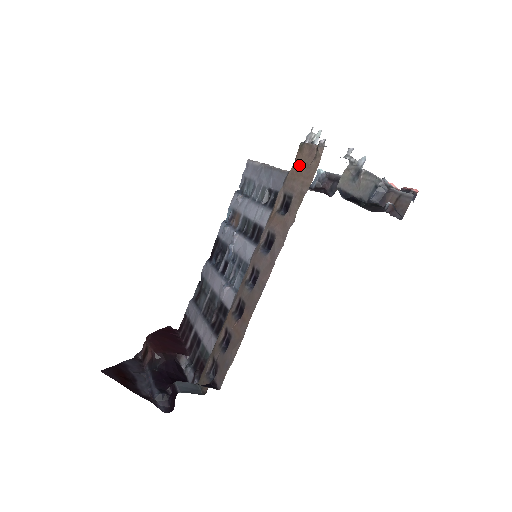
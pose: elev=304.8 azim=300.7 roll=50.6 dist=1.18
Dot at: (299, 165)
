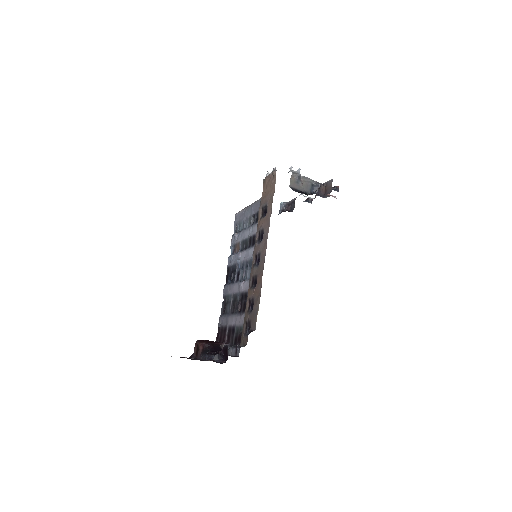
Dot at: (266, 189)
